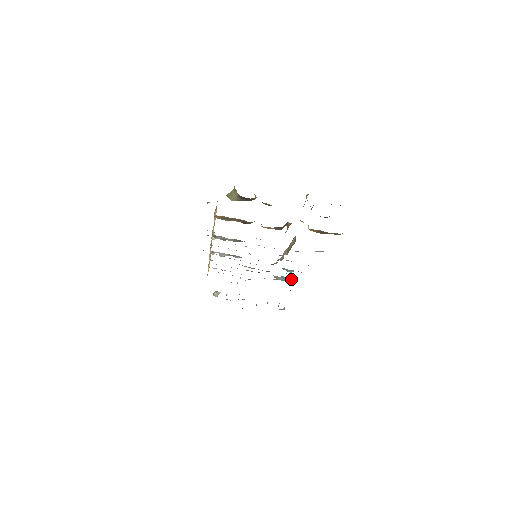
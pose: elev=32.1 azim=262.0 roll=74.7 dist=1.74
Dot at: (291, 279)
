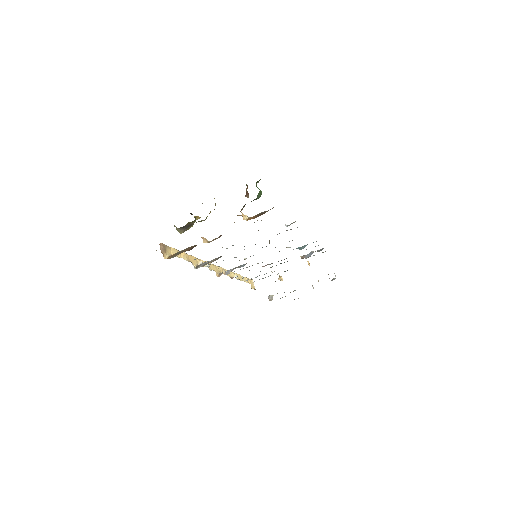
Dot at: (318, 250)
